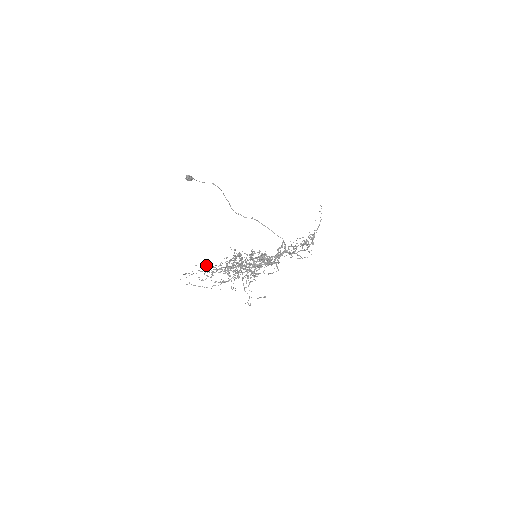
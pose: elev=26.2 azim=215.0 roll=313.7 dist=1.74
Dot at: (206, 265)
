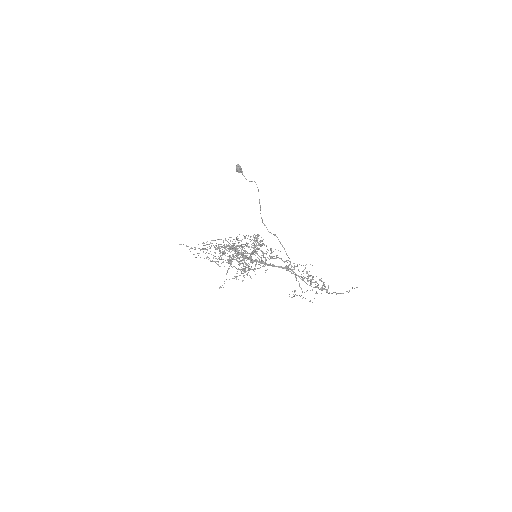
Dot at: occluded
